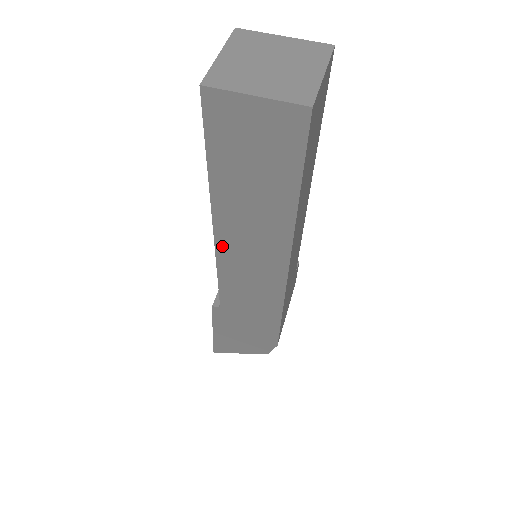
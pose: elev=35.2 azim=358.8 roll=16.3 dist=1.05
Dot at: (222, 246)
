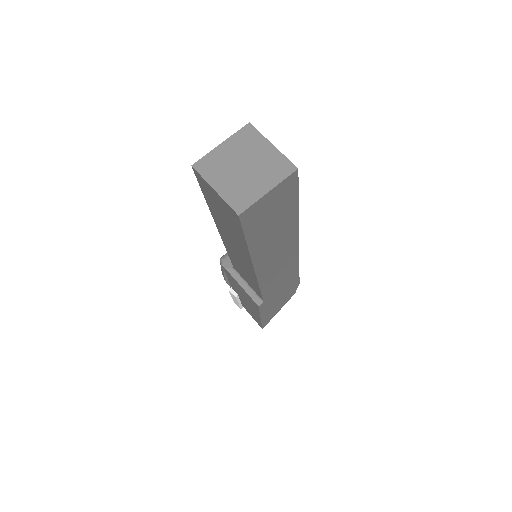
Dot at: (260, 272)
